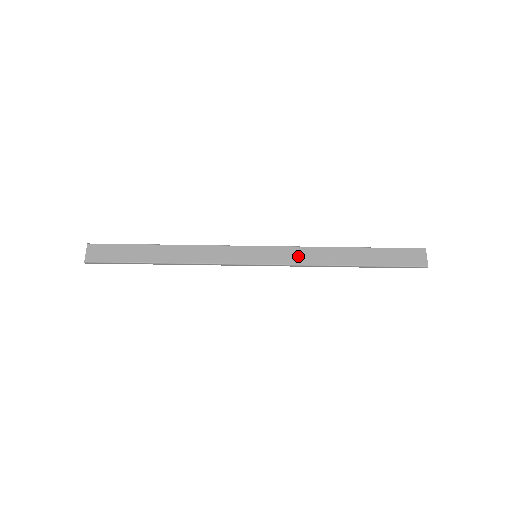
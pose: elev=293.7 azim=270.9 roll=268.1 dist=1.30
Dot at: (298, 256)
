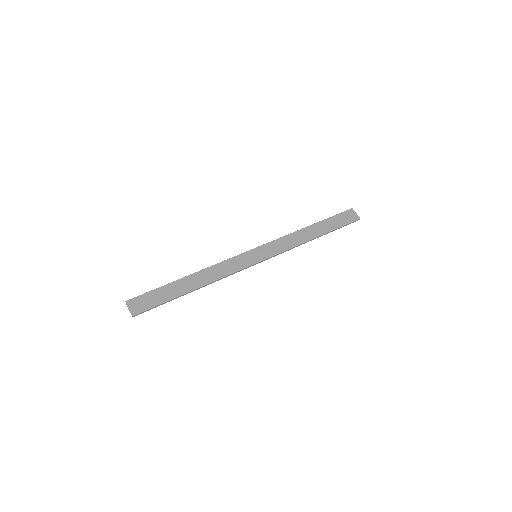
Dot at: (283, 244)
